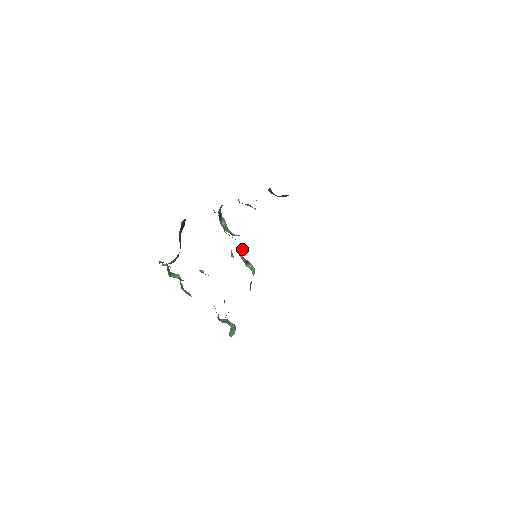
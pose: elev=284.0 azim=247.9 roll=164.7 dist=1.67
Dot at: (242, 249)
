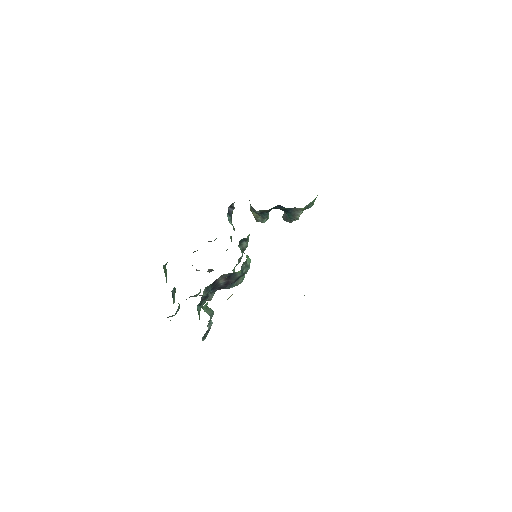
Dot at: (243, 247)
